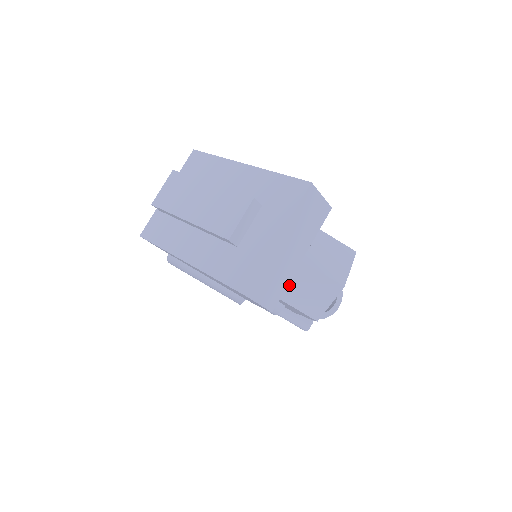
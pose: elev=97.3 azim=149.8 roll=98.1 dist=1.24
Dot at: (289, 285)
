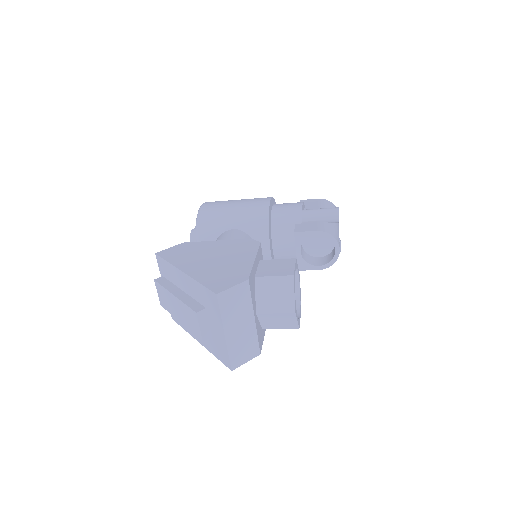
Dot at: (264, 323)
